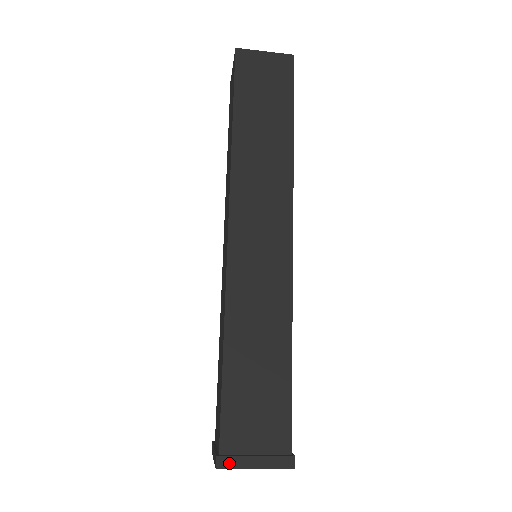
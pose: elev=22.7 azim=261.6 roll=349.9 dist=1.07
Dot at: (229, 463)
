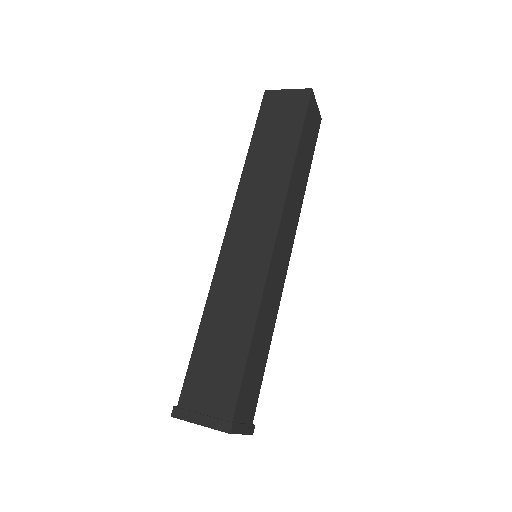
Dot at: (181, 414)
